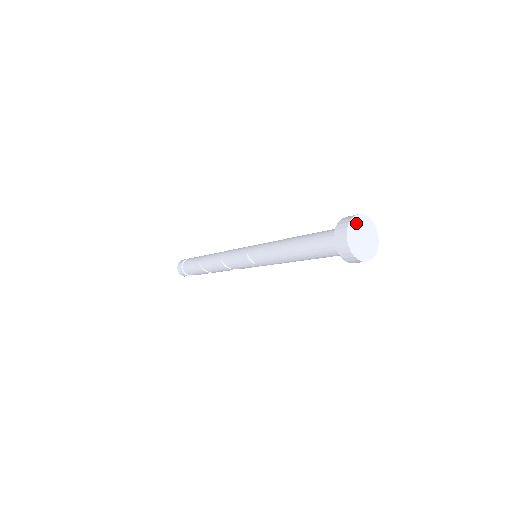
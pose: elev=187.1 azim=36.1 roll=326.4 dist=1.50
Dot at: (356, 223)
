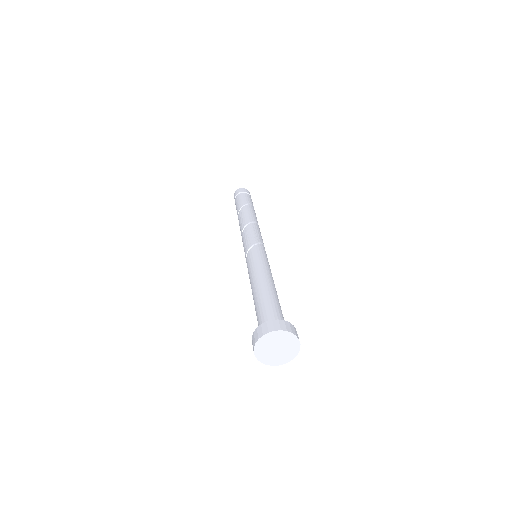
Dot at: (282, 336)
